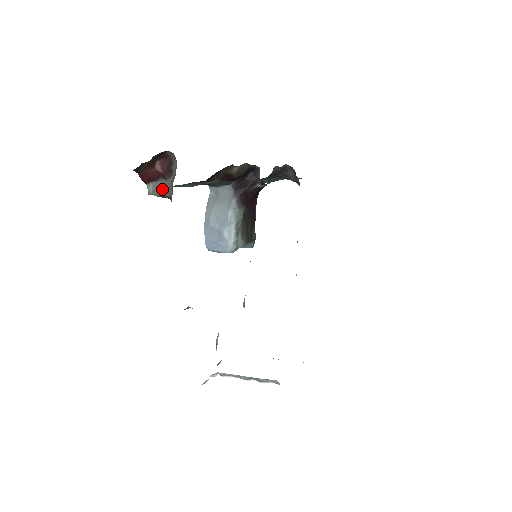
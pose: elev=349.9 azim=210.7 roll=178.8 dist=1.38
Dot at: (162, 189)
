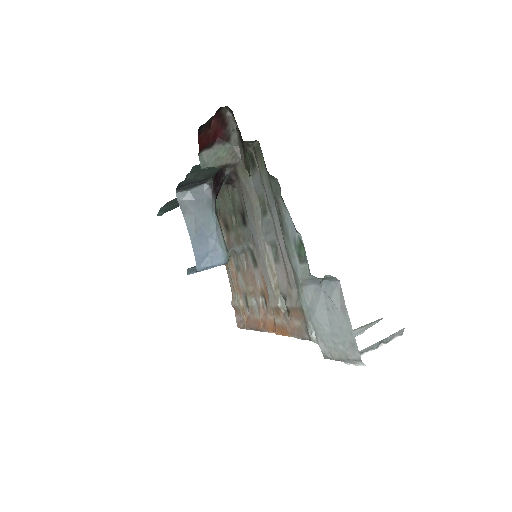
Dot at: (221, 157)
